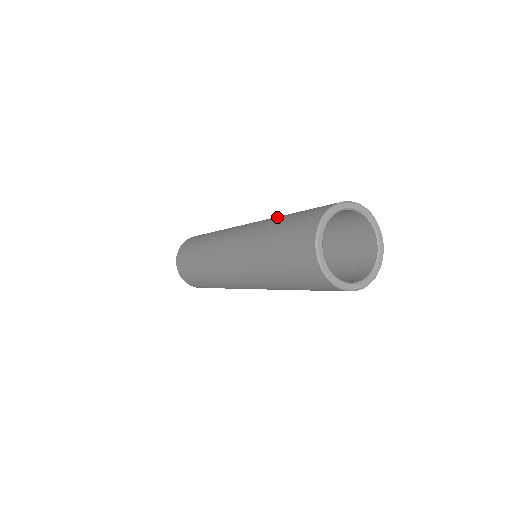
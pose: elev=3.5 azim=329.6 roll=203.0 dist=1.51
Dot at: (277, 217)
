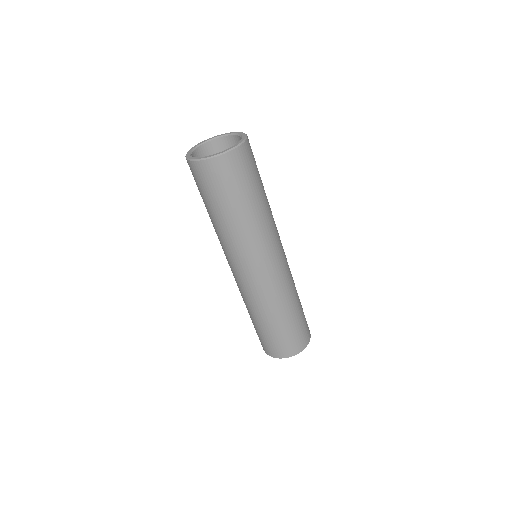
Dot at: occluded
